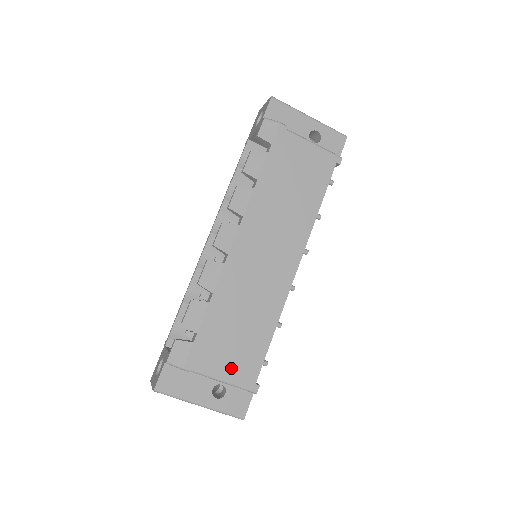
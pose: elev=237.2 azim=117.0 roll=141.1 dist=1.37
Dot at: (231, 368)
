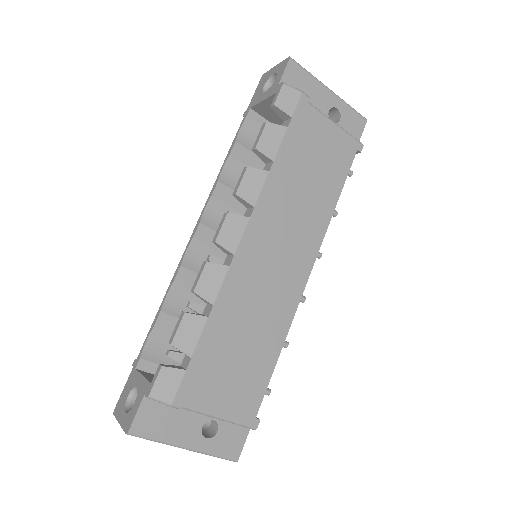
Dot at: (228, 400)
